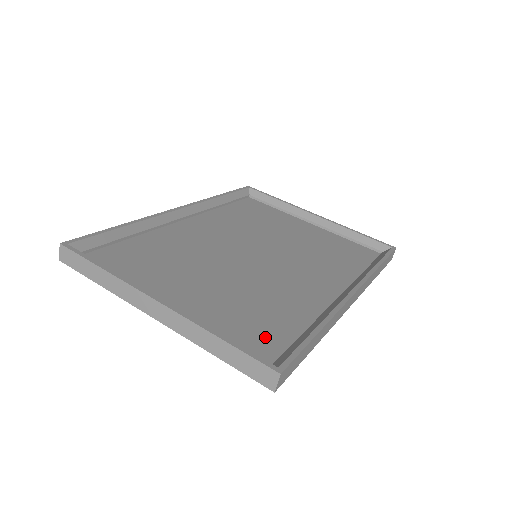
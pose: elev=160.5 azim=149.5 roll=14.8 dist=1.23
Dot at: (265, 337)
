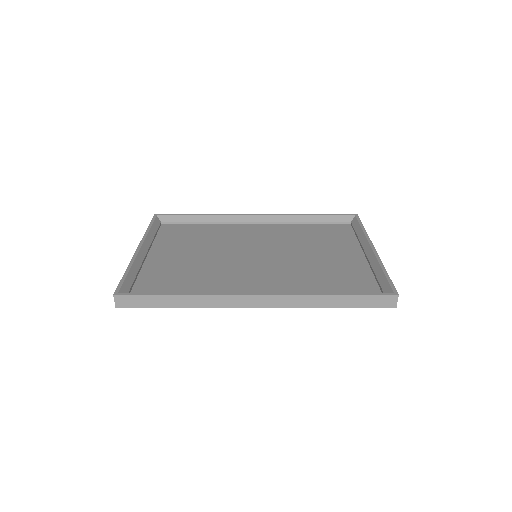
Dot at: (157, 287)
